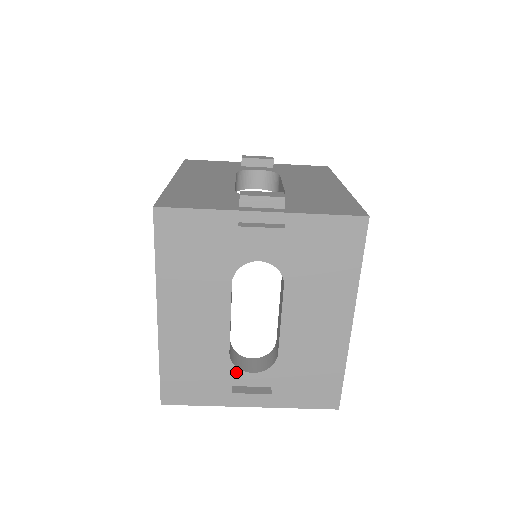
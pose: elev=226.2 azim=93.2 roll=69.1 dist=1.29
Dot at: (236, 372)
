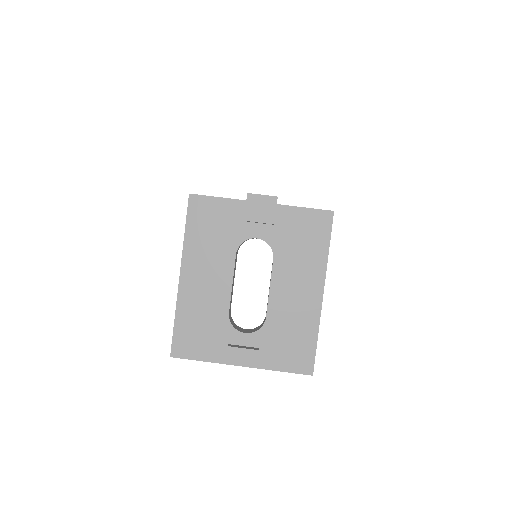
Dot at: (232, 331)
